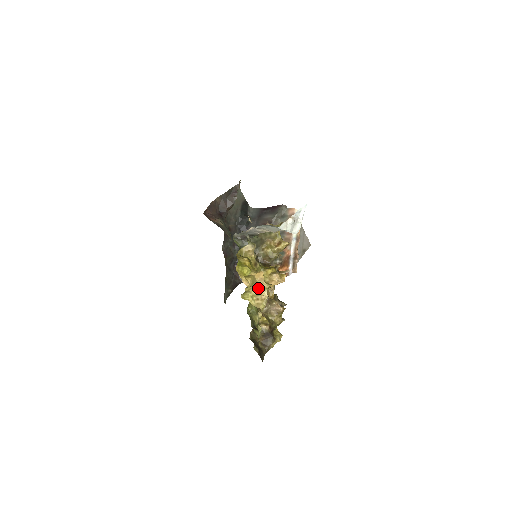
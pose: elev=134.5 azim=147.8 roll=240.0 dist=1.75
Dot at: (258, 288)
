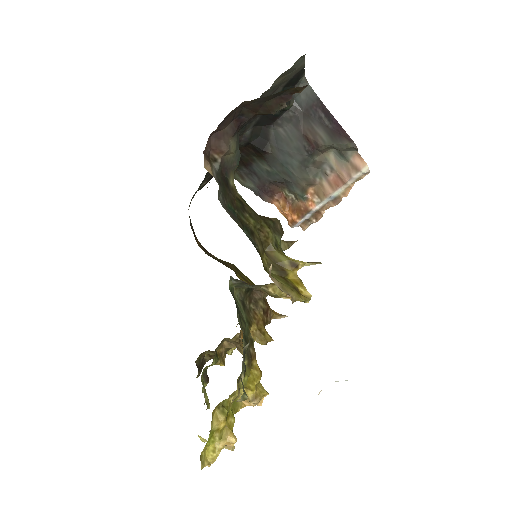
Dot at: occluded
